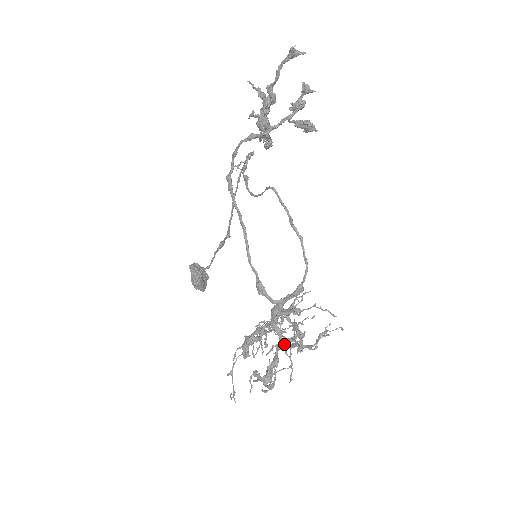
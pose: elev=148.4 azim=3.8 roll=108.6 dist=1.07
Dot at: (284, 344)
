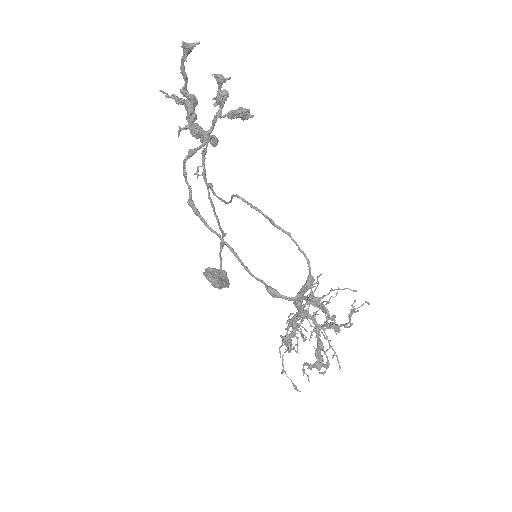
Dot at: (319, 334)
